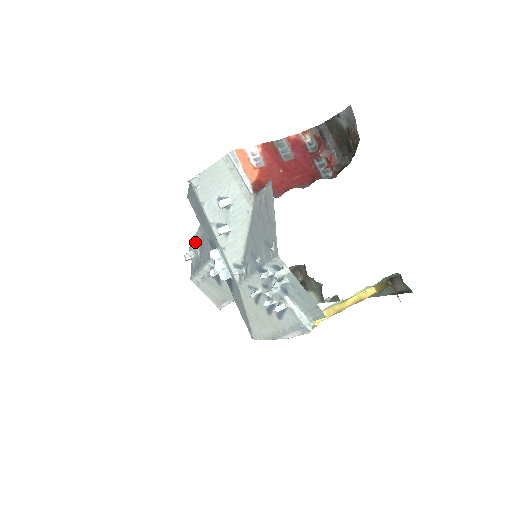
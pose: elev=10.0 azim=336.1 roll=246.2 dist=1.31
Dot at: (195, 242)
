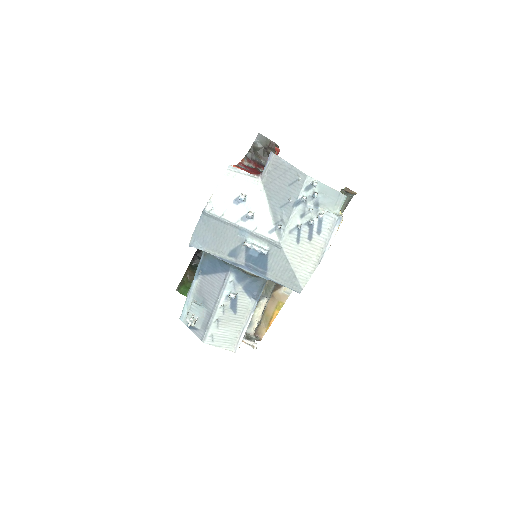
Dot at: (193, 303)
